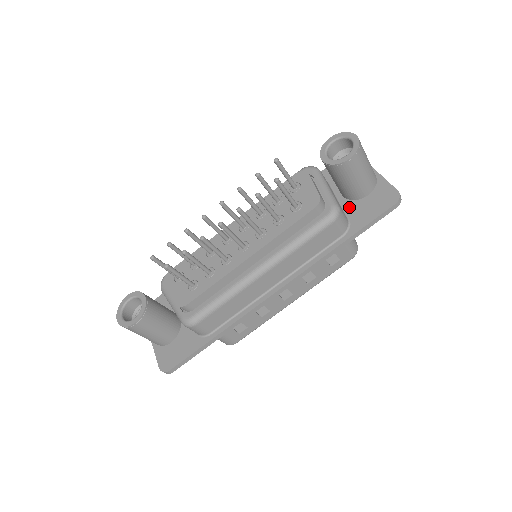
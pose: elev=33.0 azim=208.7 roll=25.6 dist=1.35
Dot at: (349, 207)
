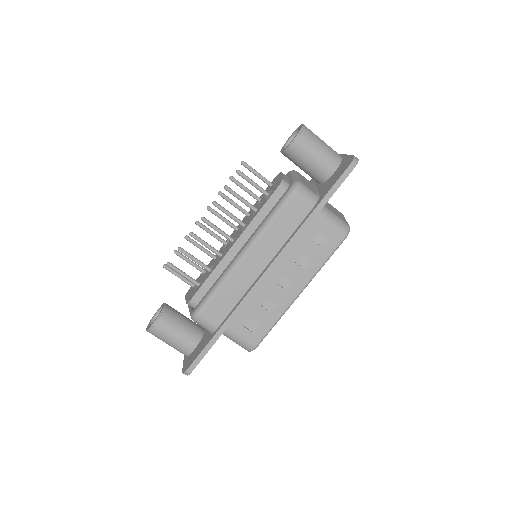
Dot at: (321, 188)
